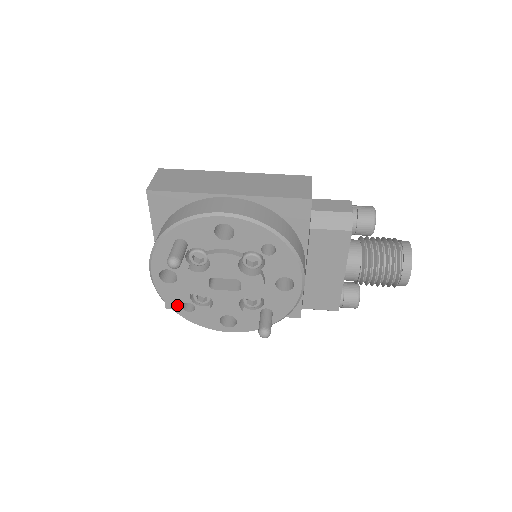
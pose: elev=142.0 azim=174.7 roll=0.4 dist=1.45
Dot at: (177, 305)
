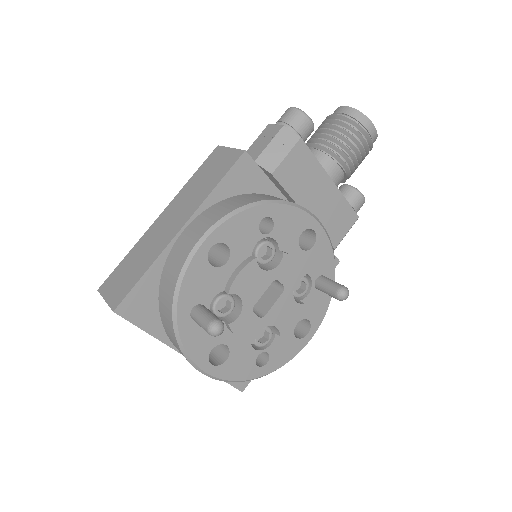
Dot at: (252, 370)
